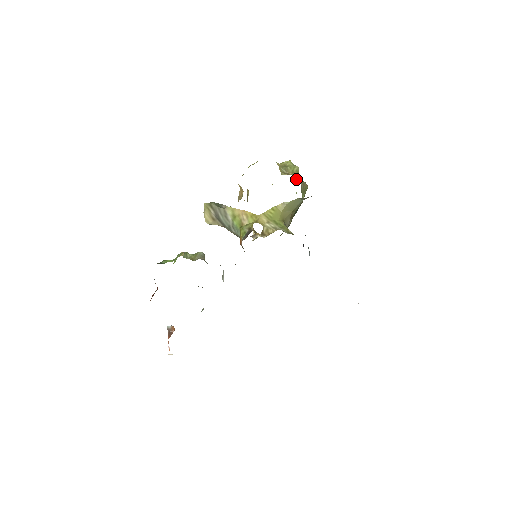
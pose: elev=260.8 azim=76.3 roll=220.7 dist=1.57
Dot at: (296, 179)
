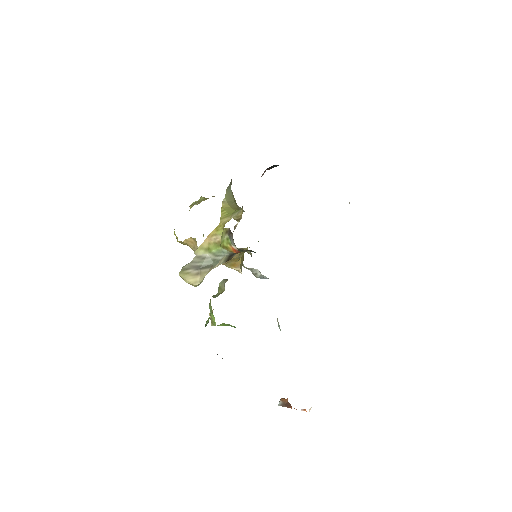
Dot at: occluded
